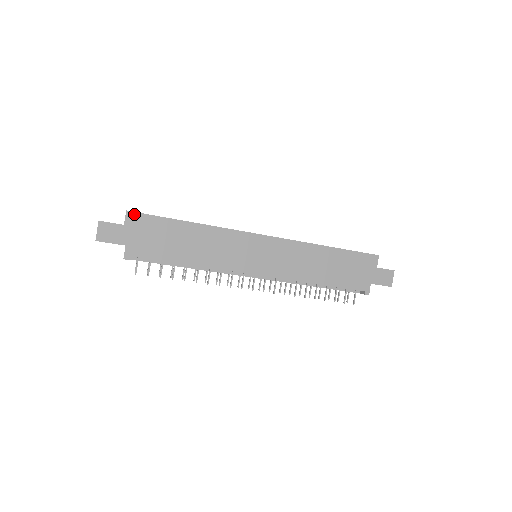
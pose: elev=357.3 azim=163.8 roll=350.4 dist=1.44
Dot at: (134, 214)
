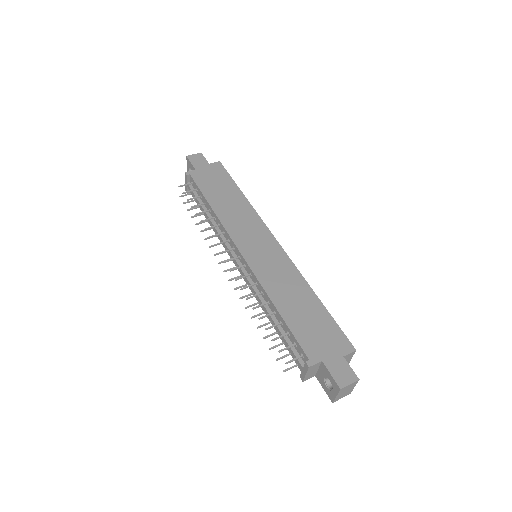
Dot at: (221, 165)
